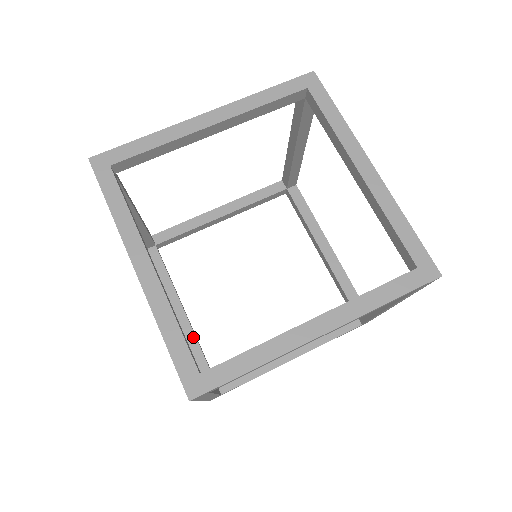
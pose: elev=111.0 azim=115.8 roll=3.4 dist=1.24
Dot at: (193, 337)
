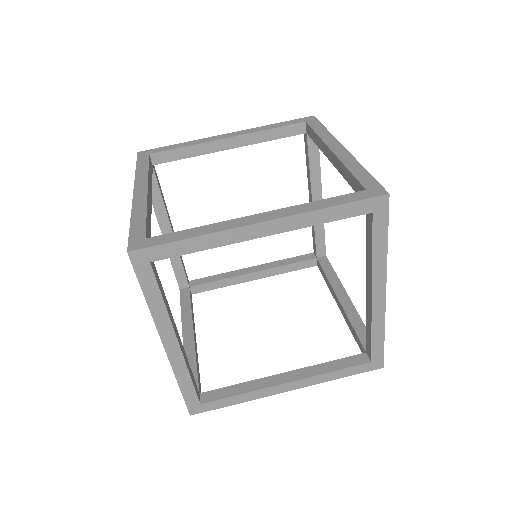
Dot at: (193, 353)
